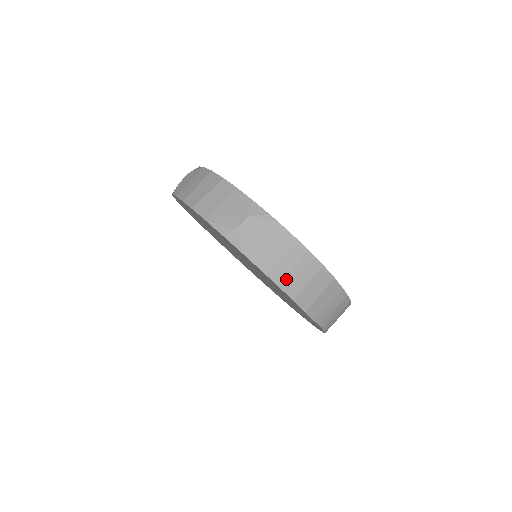
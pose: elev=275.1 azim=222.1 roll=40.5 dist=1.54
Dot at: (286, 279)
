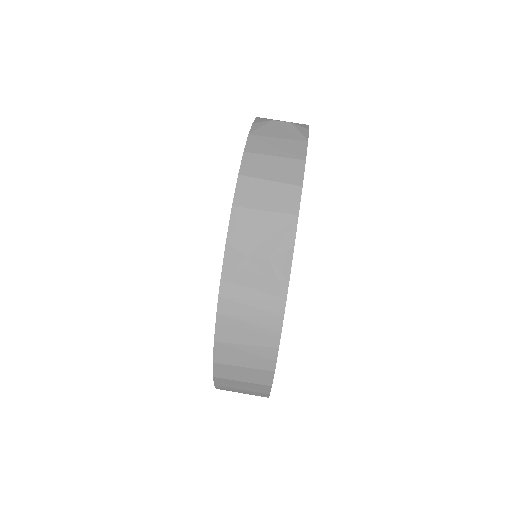
Dot at: (228, 344)
